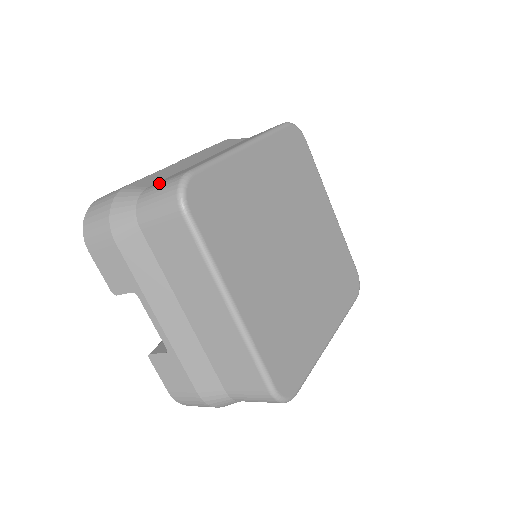
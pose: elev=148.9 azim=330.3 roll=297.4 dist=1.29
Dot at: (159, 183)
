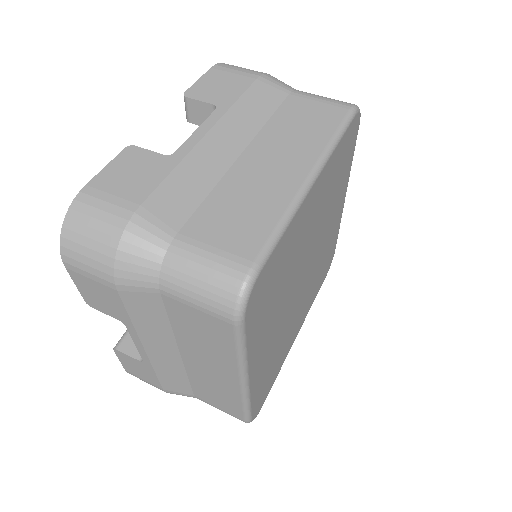
Dot at: (202, 249)
